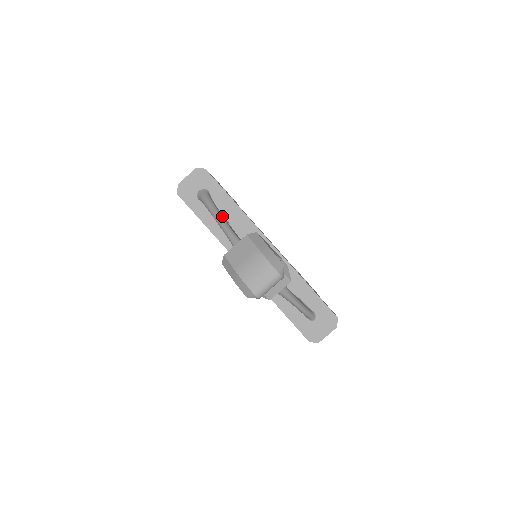
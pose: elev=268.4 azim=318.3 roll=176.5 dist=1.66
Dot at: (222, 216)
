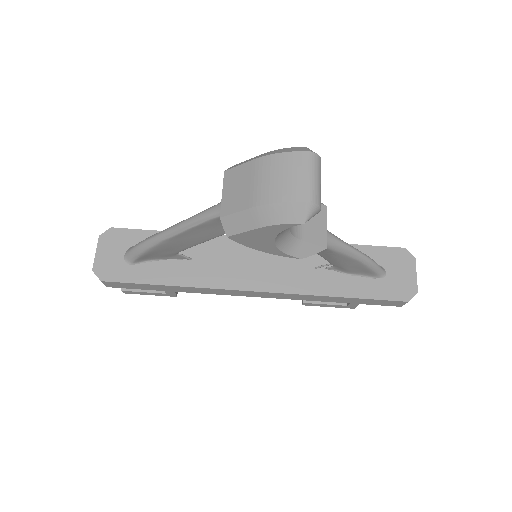
Dot at: occluded
